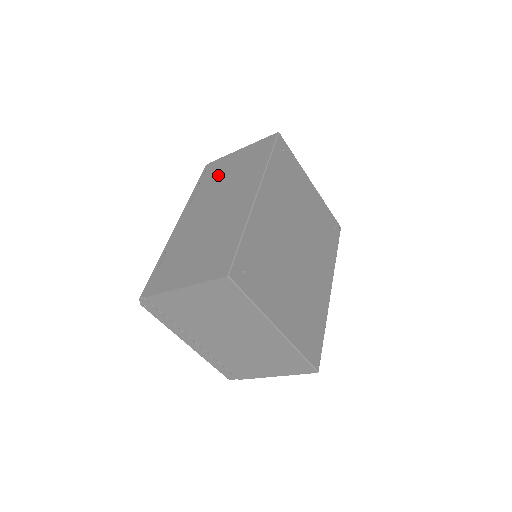
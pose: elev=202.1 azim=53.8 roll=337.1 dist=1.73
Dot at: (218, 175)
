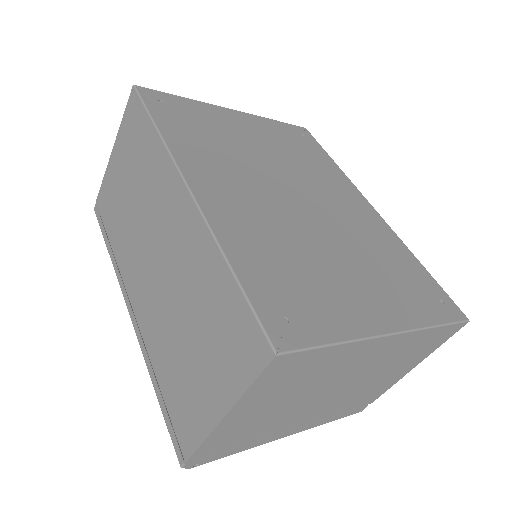
Dot at: (118, 209)
